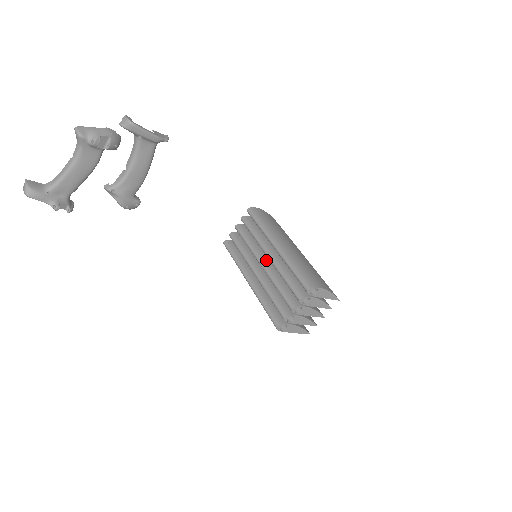
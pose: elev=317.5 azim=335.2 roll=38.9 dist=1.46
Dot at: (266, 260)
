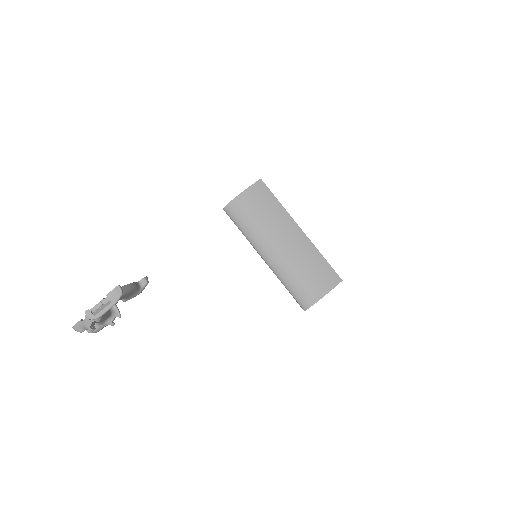
Dot at: occluded
